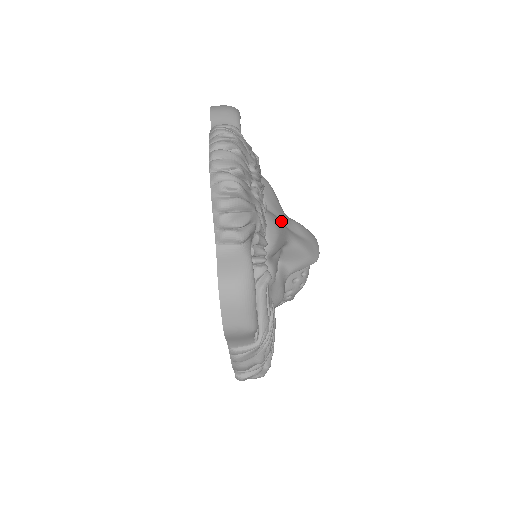
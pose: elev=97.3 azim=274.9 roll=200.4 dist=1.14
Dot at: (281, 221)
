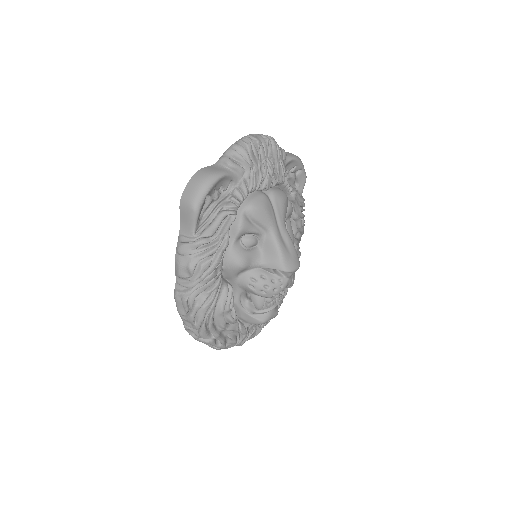
Dot at: (276, 218)
